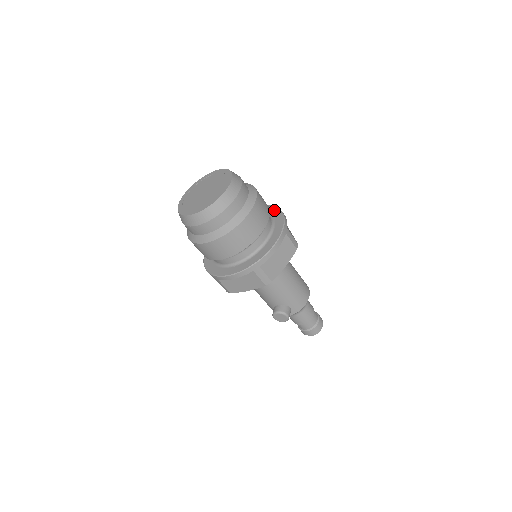
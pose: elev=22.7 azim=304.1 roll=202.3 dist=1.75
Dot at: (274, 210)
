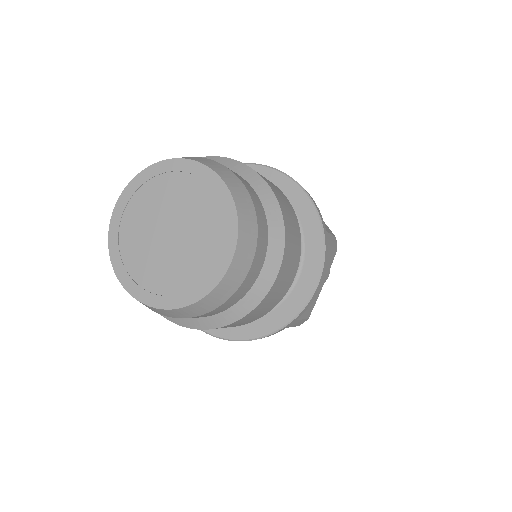
Dot at: (286, 185)
